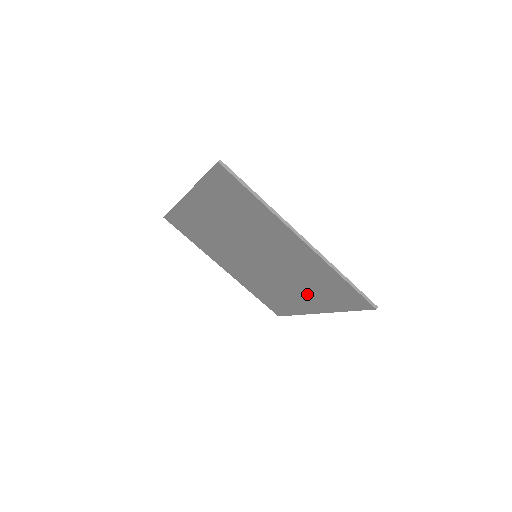
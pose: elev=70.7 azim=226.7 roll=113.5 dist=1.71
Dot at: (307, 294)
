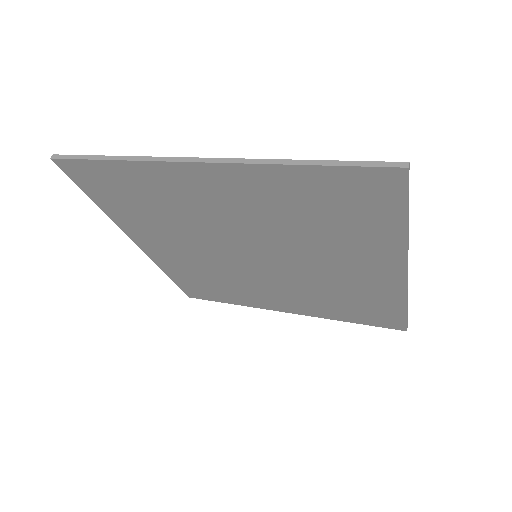
Dot at: (300, 300)
